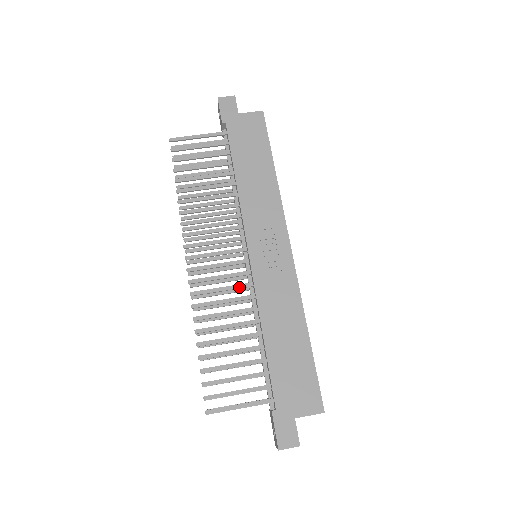
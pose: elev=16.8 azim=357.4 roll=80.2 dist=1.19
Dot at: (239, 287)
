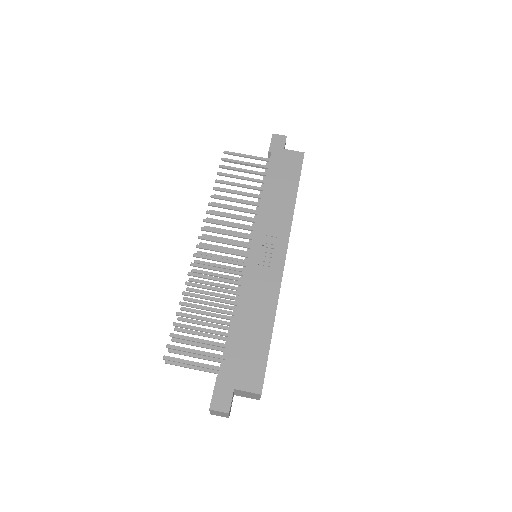
Dot at: (232, 272)
